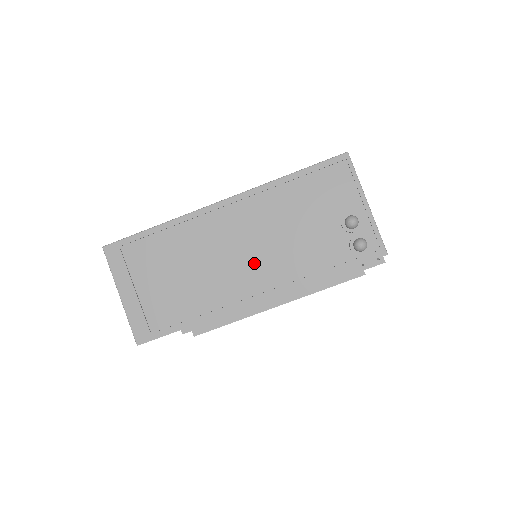
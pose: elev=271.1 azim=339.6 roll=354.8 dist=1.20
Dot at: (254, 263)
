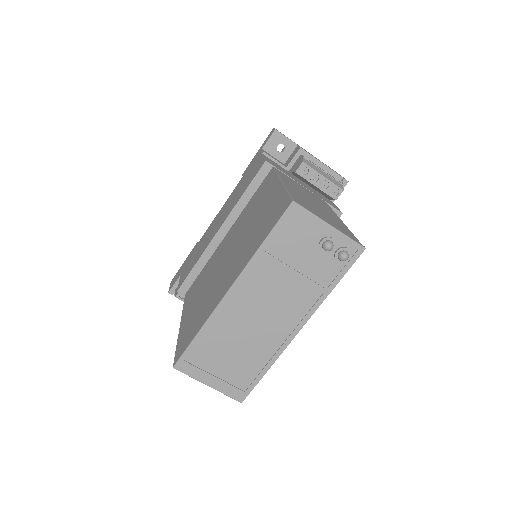
Dot at: (280, 312)
